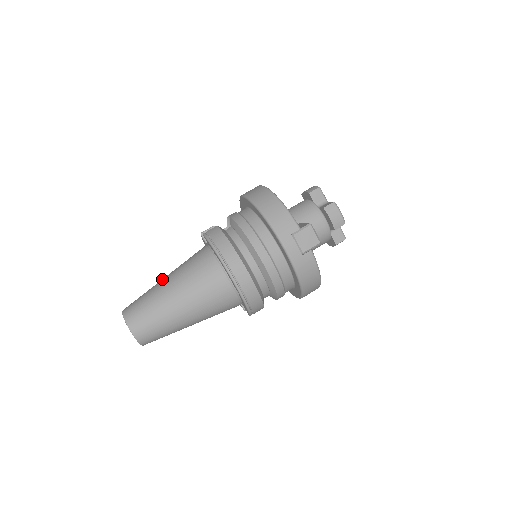
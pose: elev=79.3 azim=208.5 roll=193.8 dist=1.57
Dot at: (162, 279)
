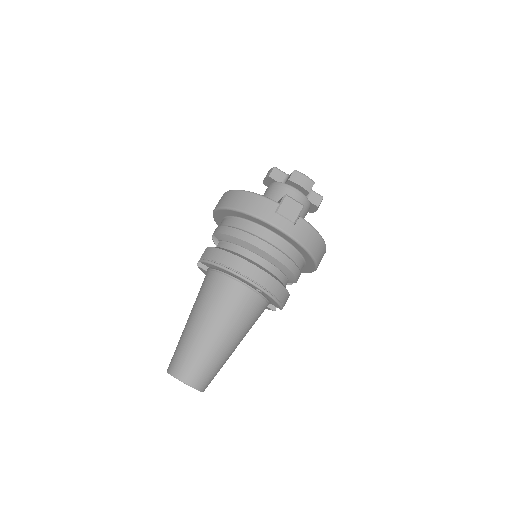
Dot at: occluded
